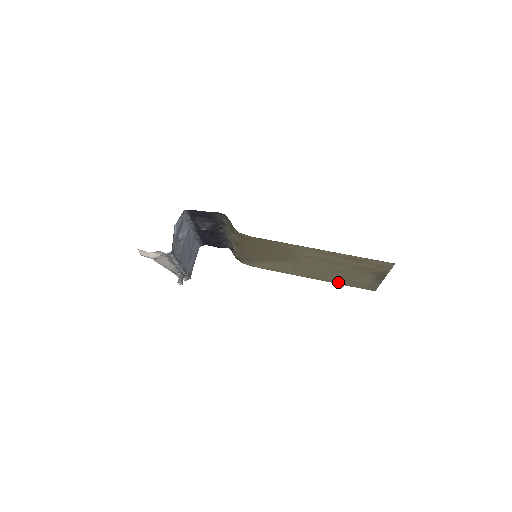
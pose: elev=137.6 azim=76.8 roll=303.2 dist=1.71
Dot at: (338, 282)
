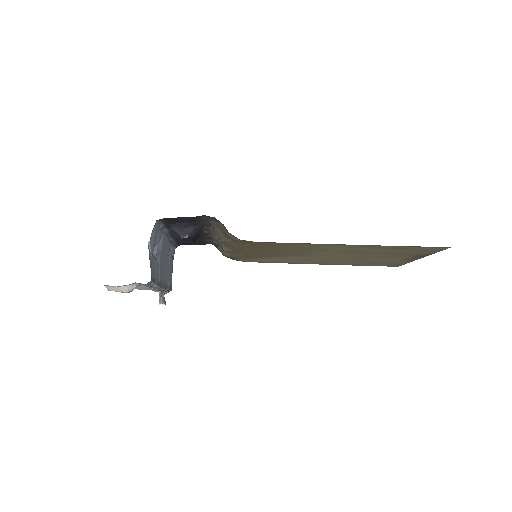
Dot at: (354, 264)
